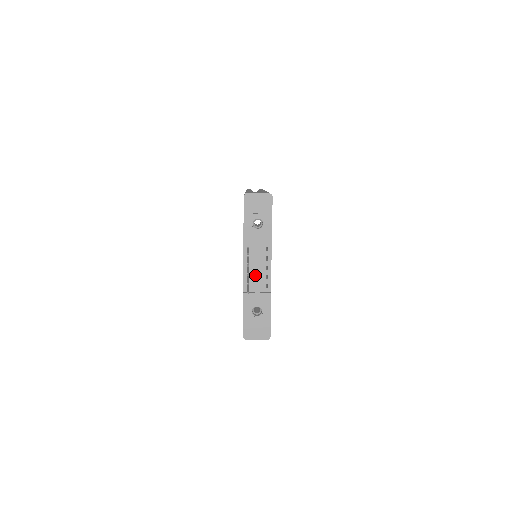
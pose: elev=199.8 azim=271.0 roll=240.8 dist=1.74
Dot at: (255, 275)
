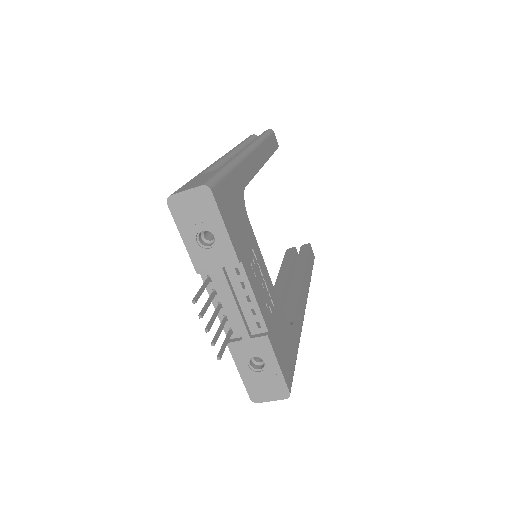
Dot at: (233, 315)
